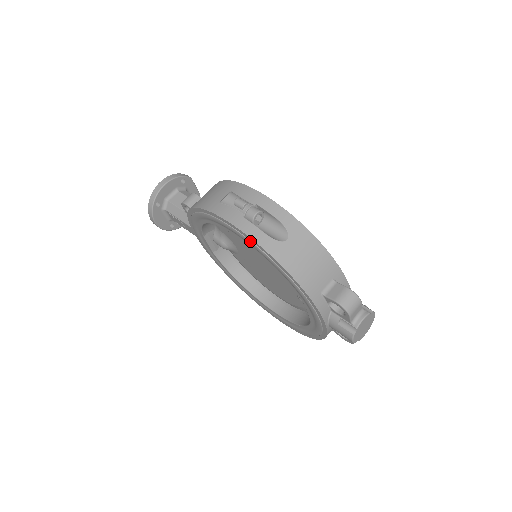
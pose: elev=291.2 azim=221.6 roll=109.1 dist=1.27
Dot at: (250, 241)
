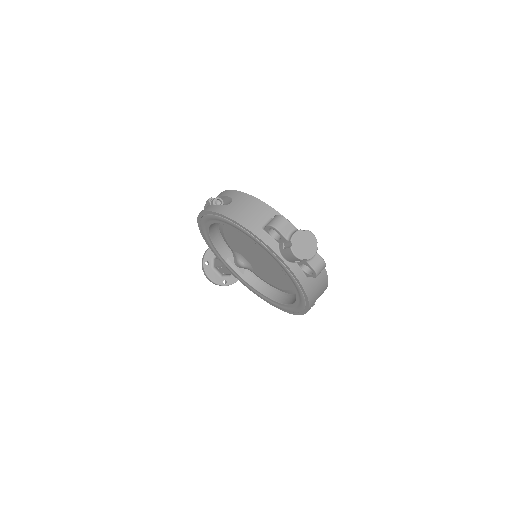
Dot at: (211, 215)
